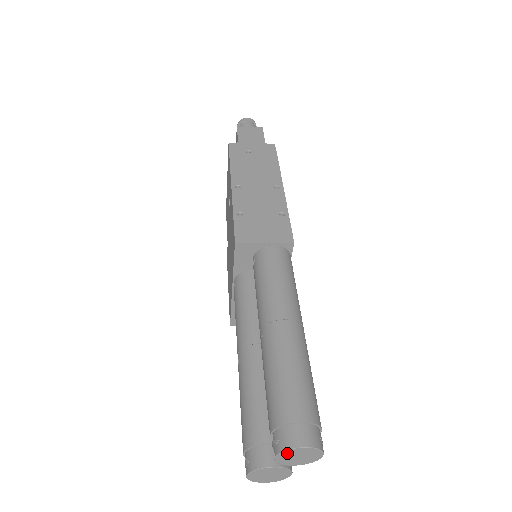
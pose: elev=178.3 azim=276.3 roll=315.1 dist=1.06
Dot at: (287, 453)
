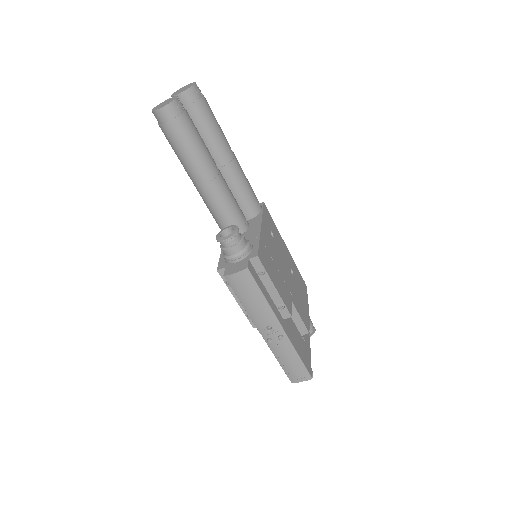
Dot at: (178, 91)
